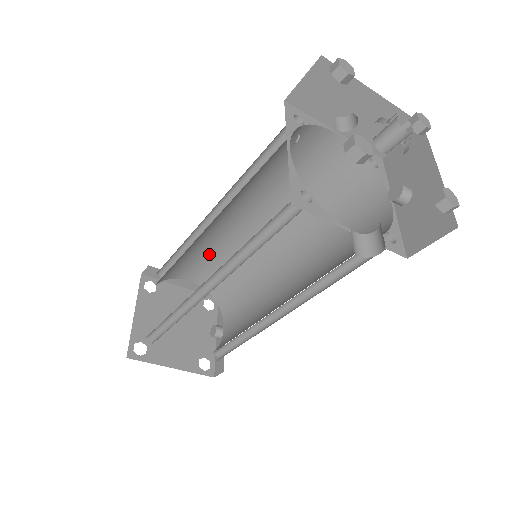
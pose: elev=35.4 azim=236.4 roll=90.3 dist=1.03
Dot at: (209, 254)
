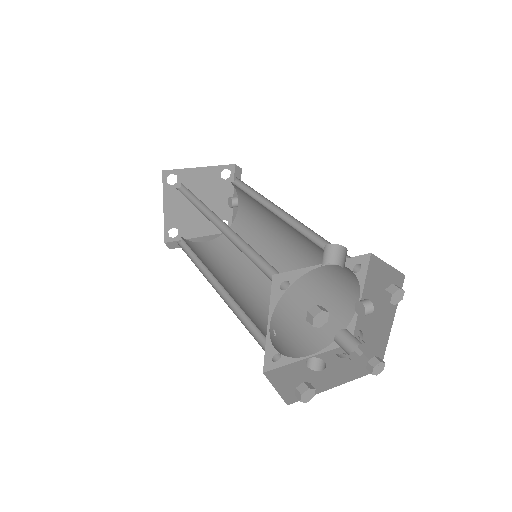
Dot at: occluded
